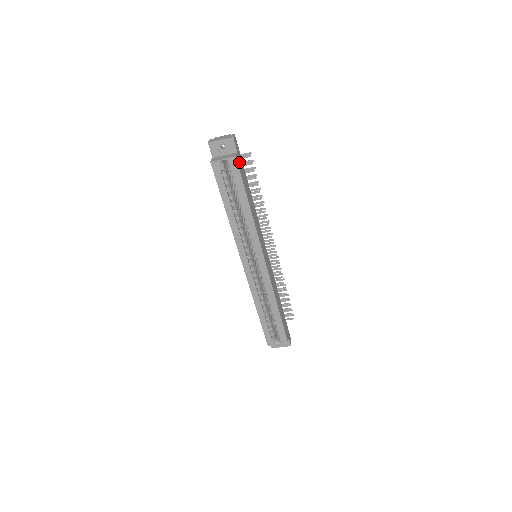
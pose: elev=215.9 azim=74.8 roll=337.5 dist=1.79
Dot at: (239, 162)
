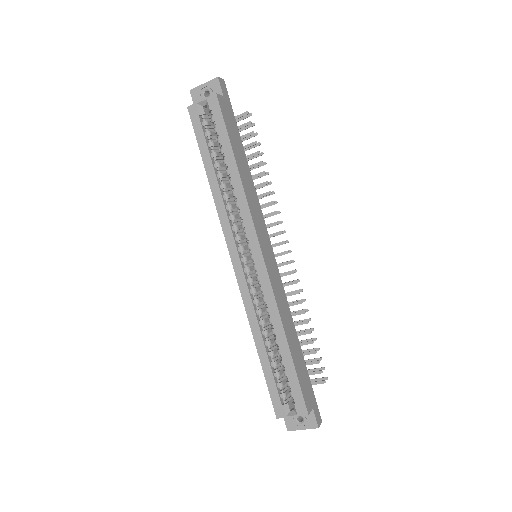
Dot at: (224, 107)
